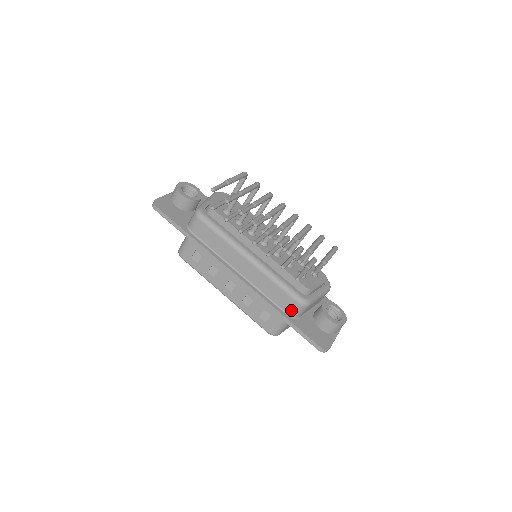
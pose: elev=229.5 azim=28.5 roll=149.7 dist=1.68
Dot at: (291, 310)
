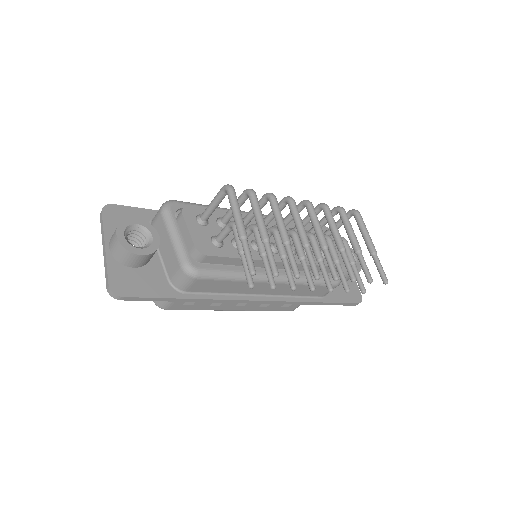
Dot at: (326, 293)
